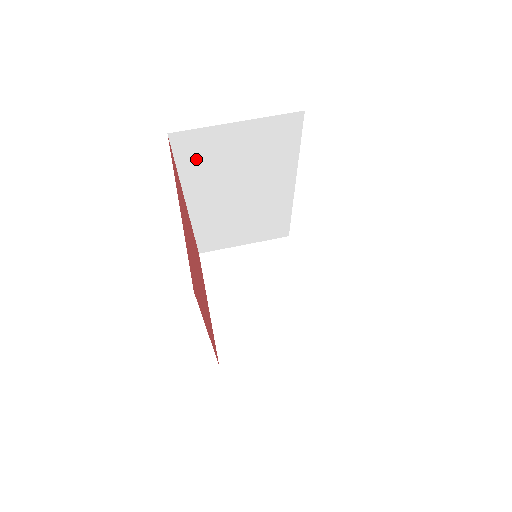
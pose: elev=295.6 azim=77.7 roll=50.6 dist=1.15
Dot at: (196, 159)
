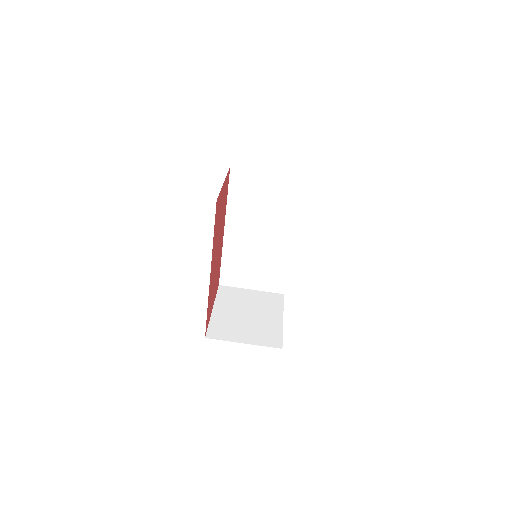
Dot at: (240, 191)
